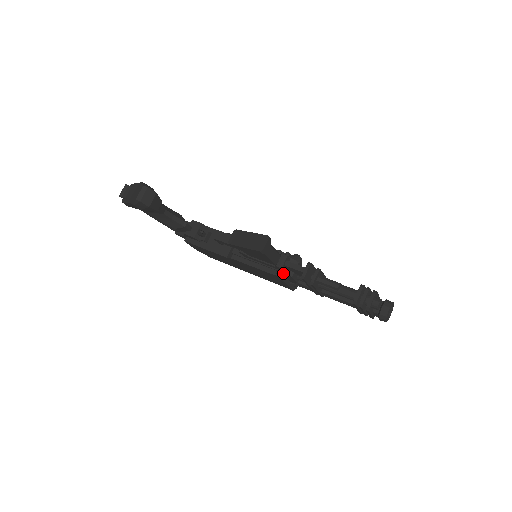
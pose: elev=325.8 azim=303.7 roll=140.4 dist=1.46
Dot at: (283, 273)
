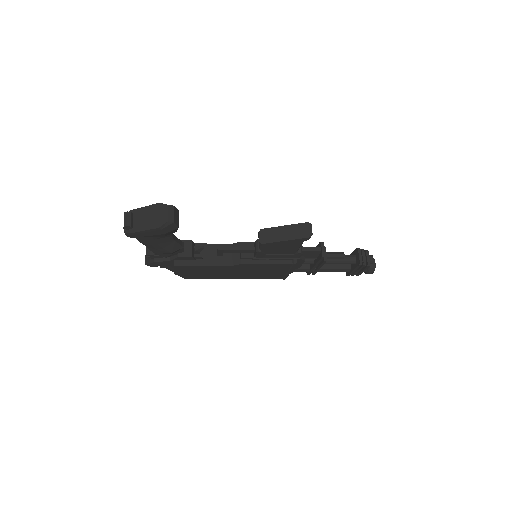
Dot at: (297, 260)
